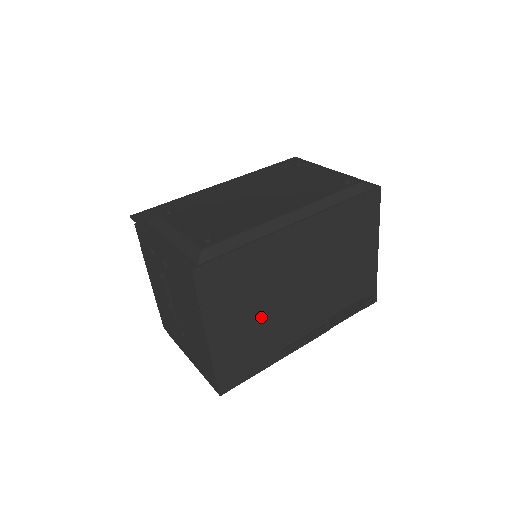
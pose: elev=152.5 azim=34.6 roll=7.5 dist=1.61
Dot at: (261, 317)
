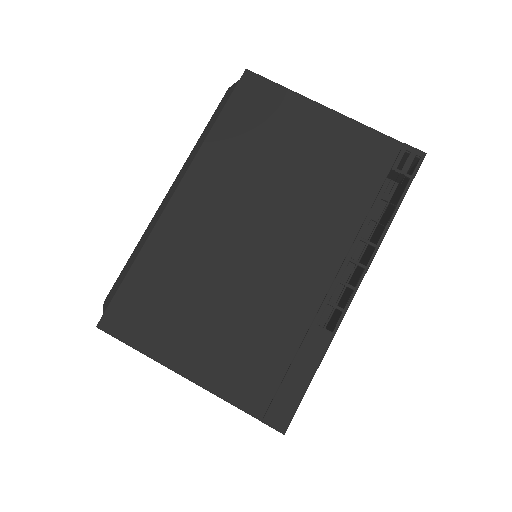
Dot at: (239, 308)
